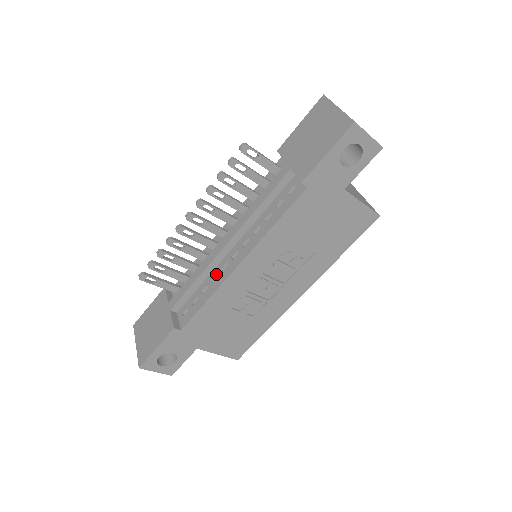
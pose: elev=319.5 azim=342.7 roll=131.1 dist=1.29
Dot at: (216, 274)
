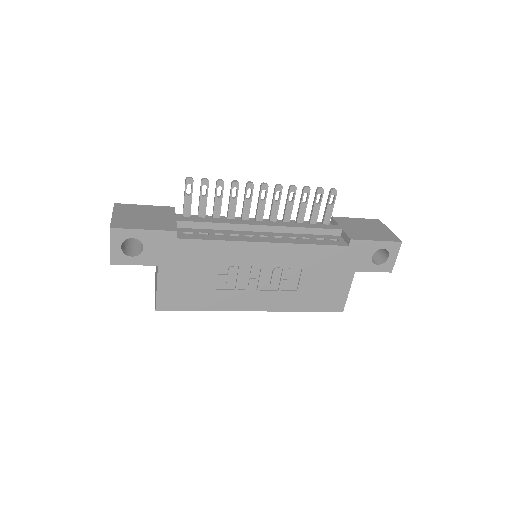
Dot at: (238, 234)
